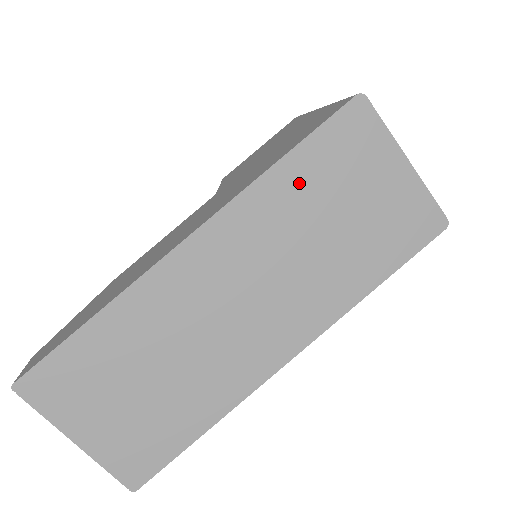
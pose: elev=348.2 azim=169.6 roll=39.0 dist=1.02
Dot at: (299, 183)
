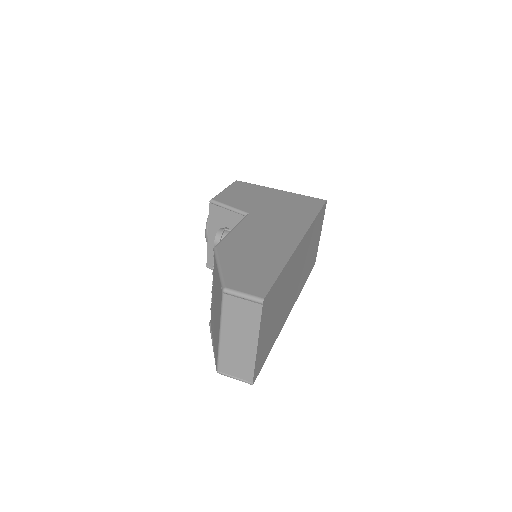
Dot at: occluded
